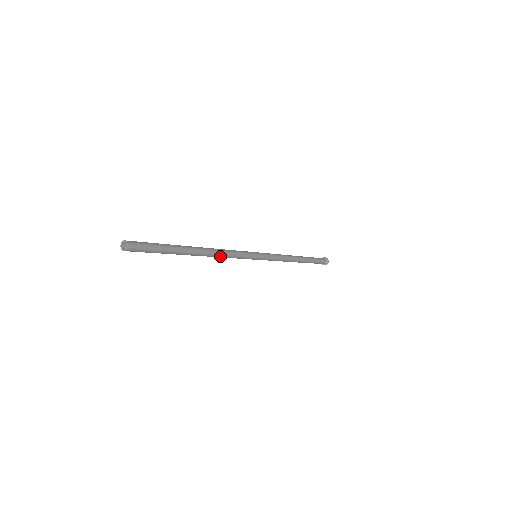
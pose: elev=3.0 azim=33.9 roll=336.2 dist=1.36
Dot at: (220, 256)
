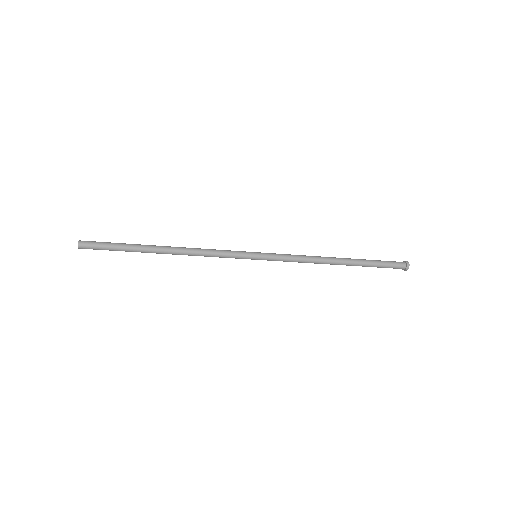
Dot at: (194, 255)
